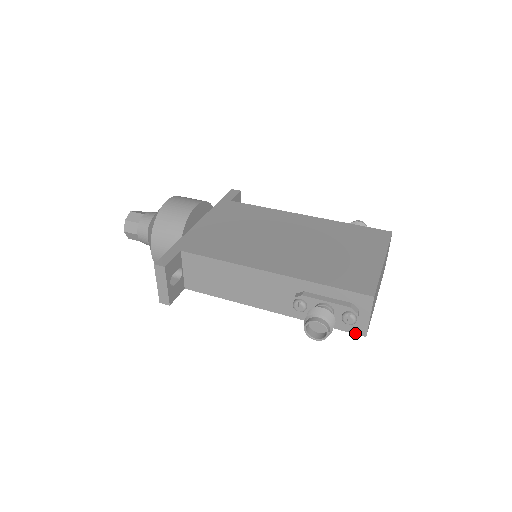
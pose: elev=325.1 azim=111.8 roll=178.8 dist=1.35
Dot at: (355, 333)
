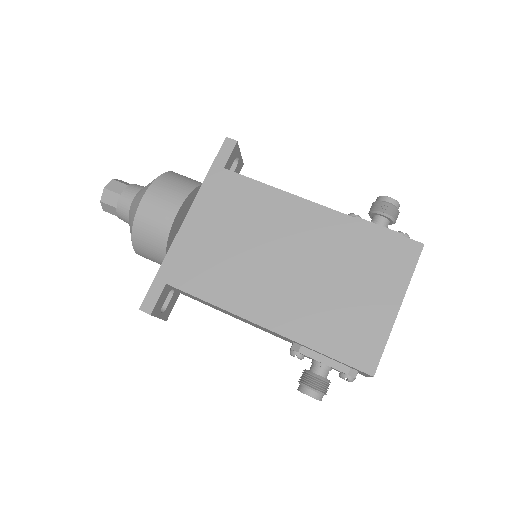
Dot at: occluded
